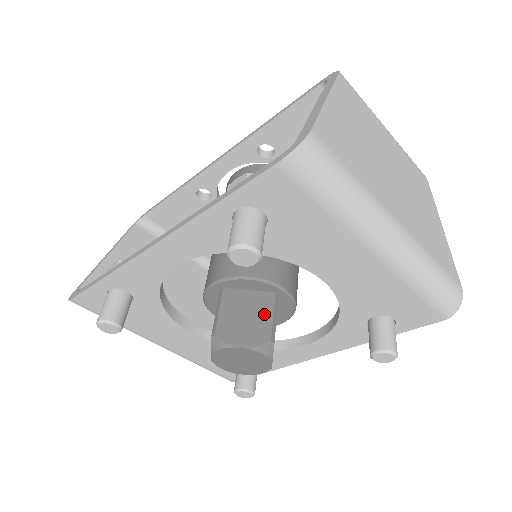
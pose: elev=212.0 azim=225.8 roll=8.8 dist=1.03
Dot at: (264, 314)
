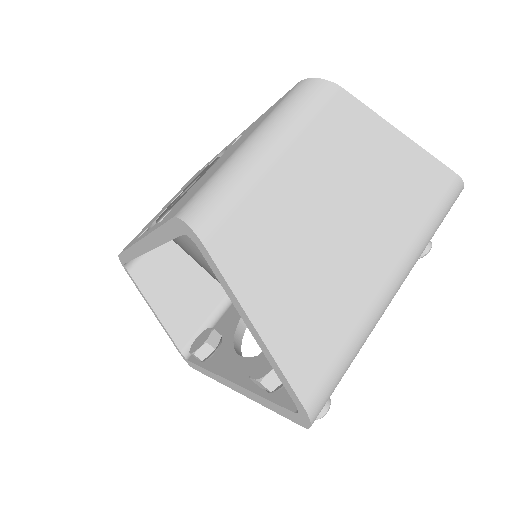
Dot at: occluded
